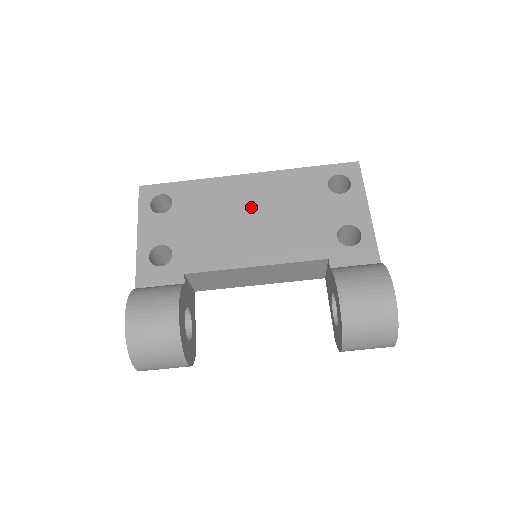
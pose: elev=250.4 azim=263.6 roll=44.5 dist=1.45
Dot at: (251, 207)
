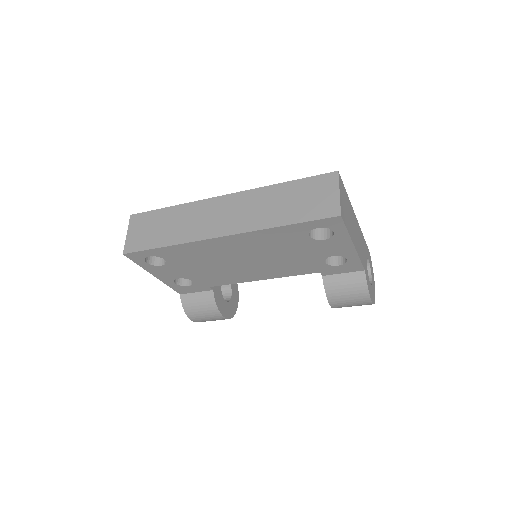
Dot at: (239, 256)
